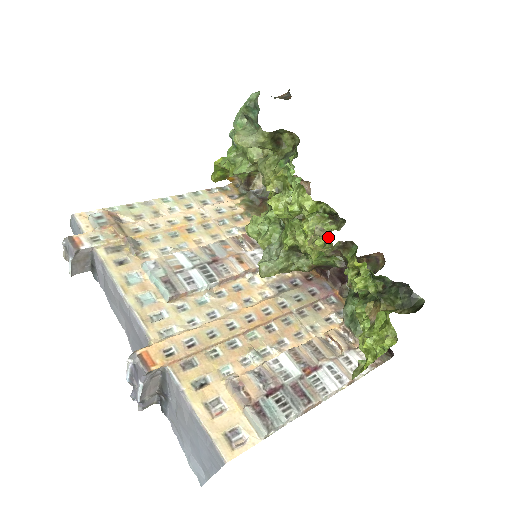
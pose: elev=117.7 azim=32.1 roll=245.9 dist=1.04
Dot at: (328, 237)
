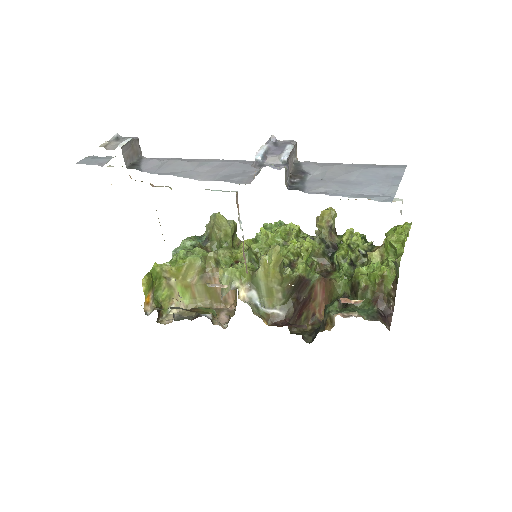
Dot at: (320, 233)
